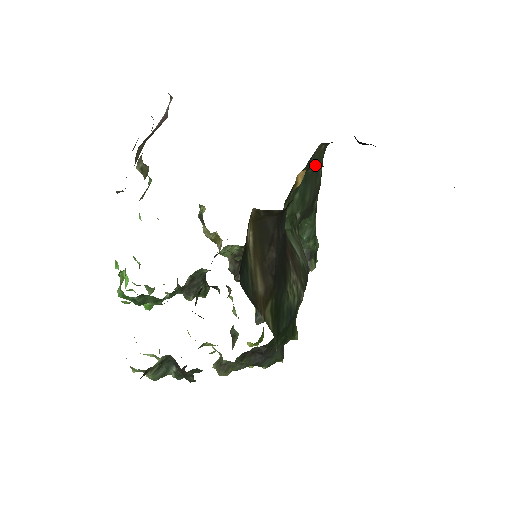
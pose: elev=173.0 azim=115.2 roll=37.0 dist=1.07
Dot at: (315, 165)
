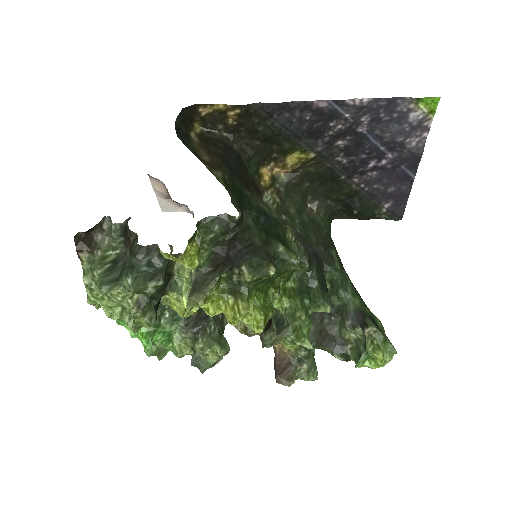
Dot at: (281, 176)
